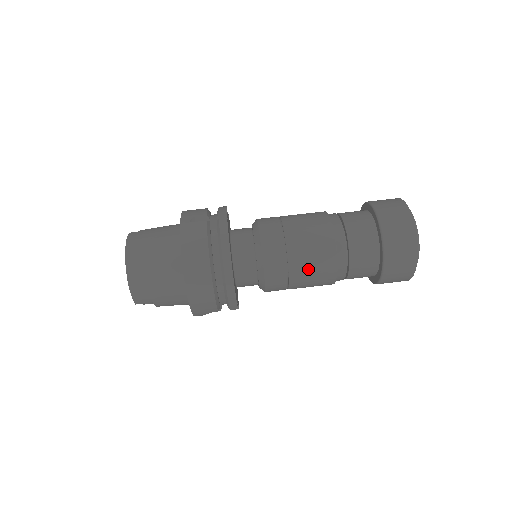
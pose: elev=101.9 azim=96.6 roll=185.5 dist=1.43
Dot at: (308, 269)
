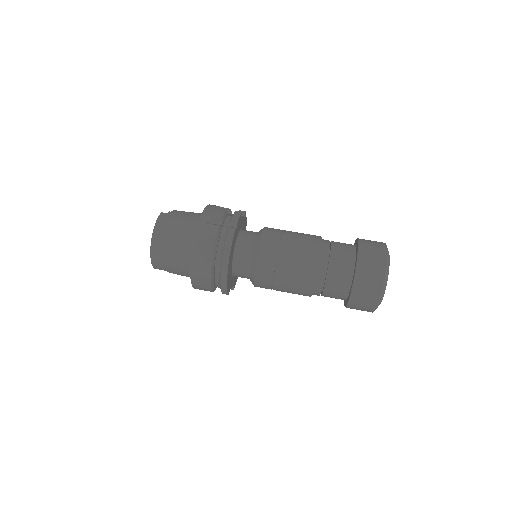
Dot at: (289, 284)
